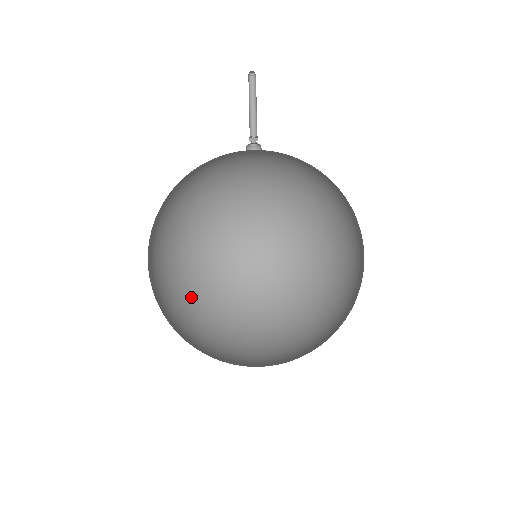
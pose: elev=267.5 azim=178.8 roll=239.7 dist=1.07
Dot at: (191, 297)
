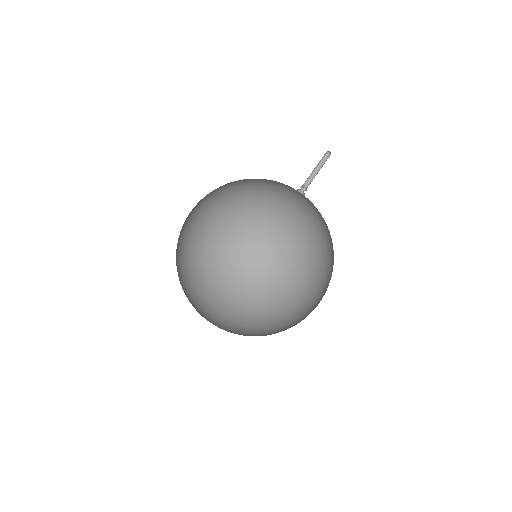
Dot at: (226, 281)
